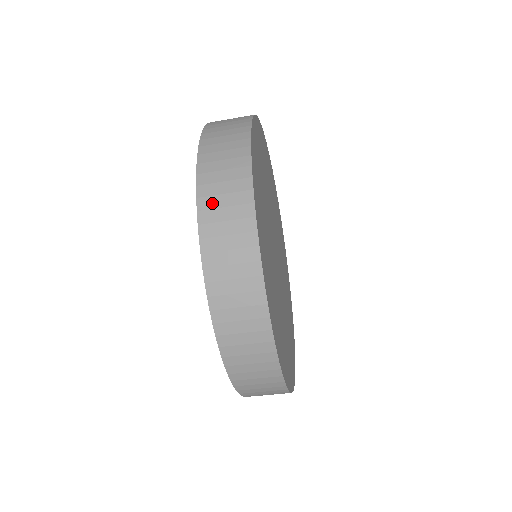
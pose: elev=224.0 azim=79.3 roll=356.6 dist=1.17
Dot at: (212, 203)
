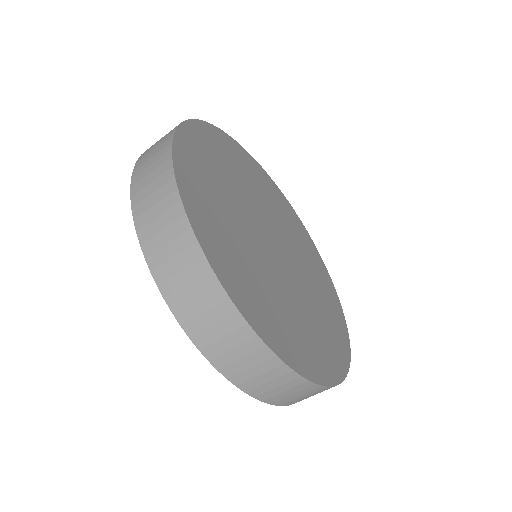
Dot at: (198, 326)
